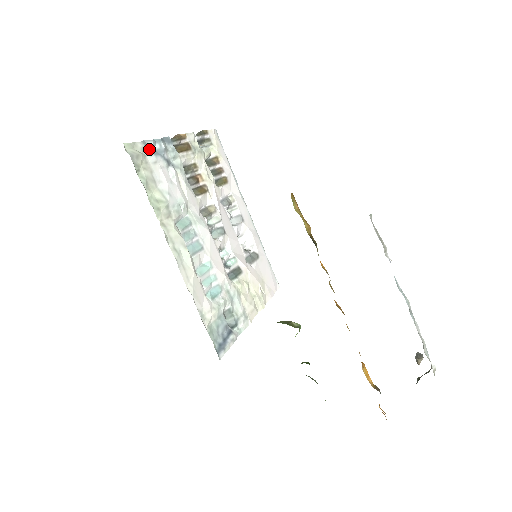
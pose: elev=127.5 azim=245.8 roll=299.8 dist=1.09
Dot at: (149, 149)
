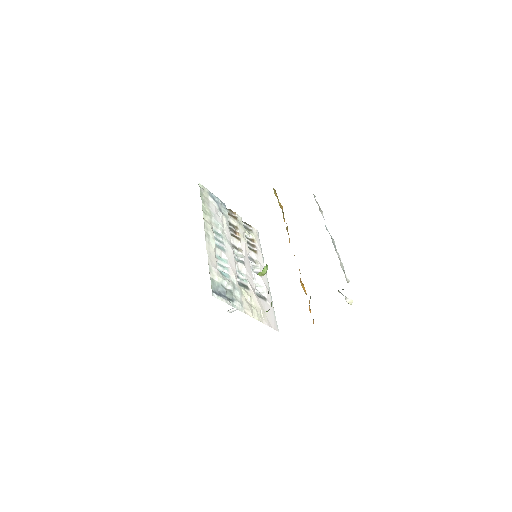
Dot at: (211, 195)
